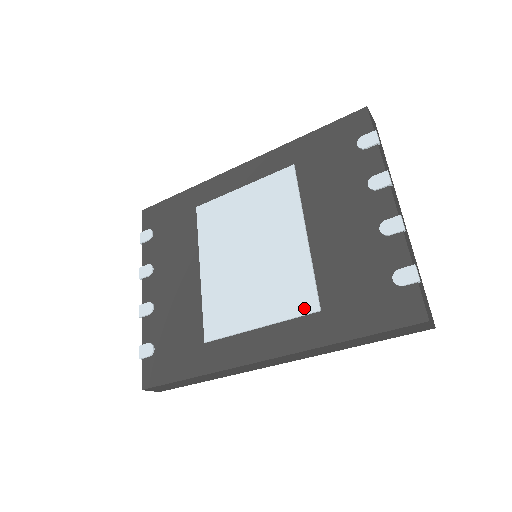
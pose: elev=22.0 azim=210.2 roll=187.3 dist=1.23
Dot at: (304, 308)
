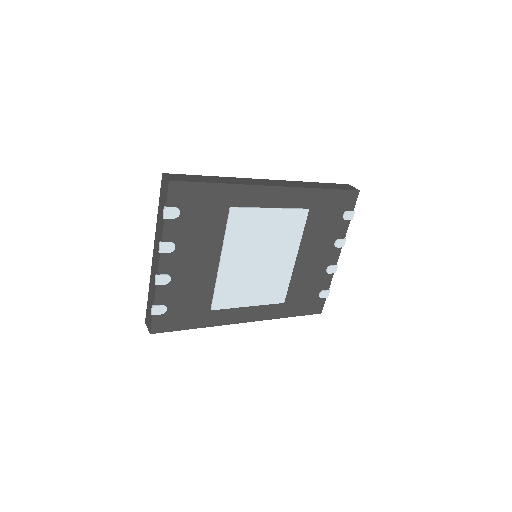
Dot at: (277, 300)
